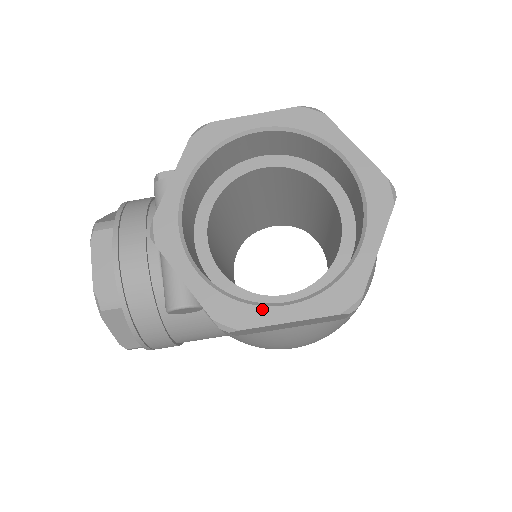
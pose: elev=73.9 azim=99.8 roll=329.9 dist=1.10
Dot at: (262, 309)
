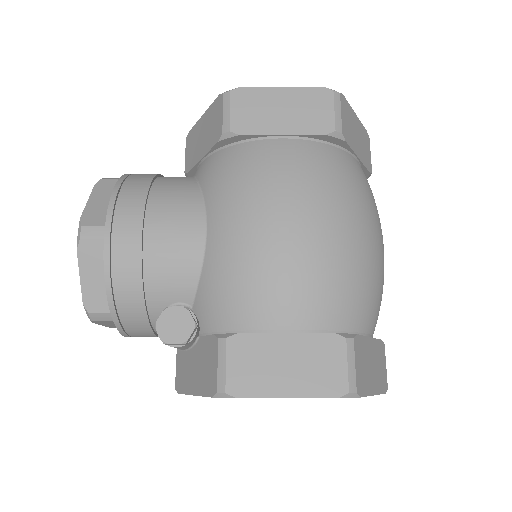
Dot at: occluded
